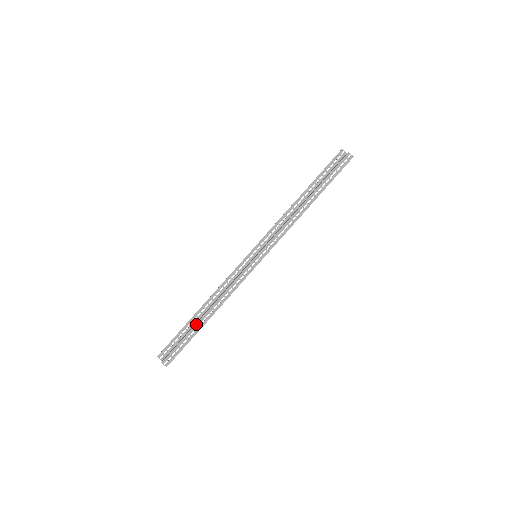
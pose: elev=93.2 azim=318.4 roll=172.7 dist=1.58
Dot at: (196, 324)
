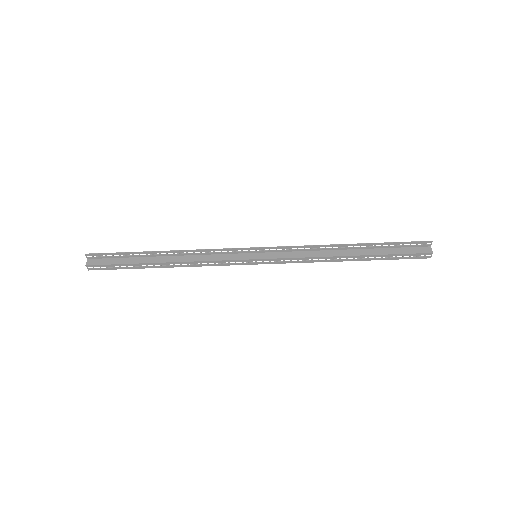
Dot at: (146, 263)
